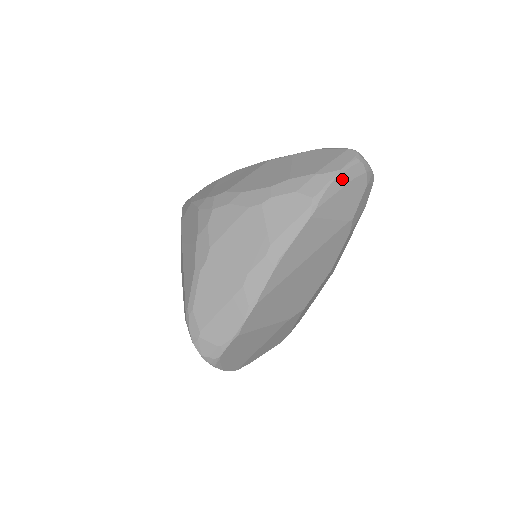
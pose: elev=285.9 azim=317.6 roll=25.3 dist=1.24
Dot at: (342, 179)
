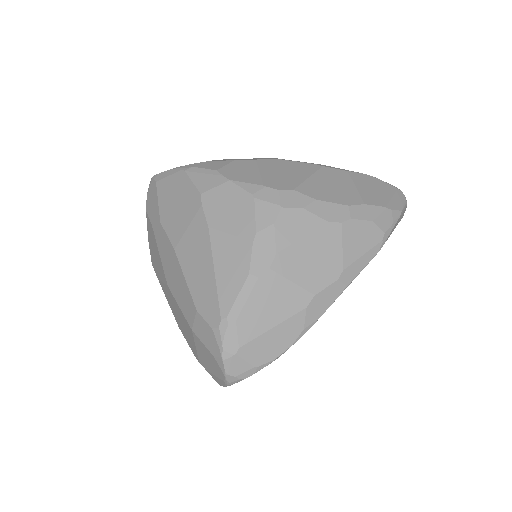
Dot at: (399, 219)
